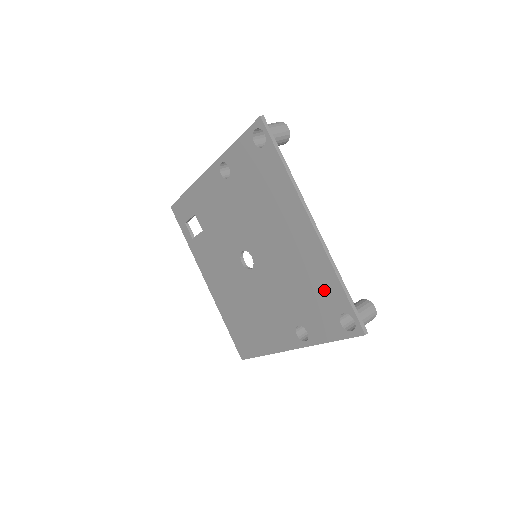
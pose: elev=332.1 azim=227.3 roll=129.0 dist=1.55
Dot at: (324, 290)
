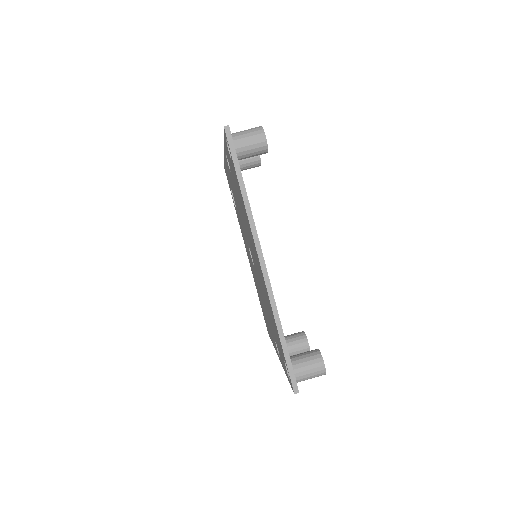
Dot at: (275, 329)
